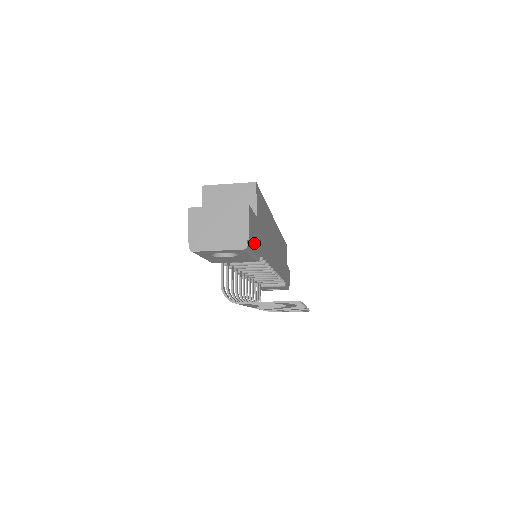
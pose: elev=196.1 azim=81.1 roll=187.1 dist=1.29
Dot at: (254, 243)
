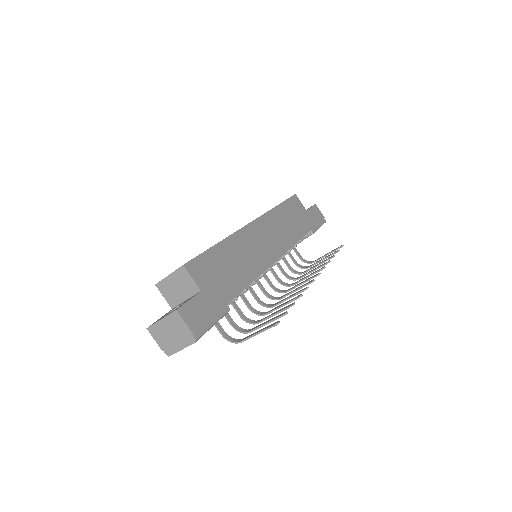
Dot at: (207, 320)
